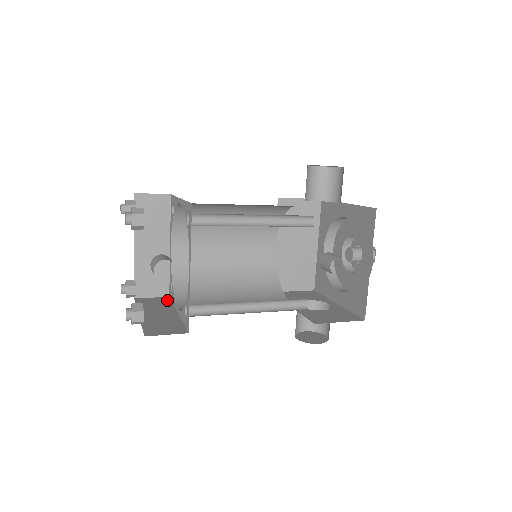
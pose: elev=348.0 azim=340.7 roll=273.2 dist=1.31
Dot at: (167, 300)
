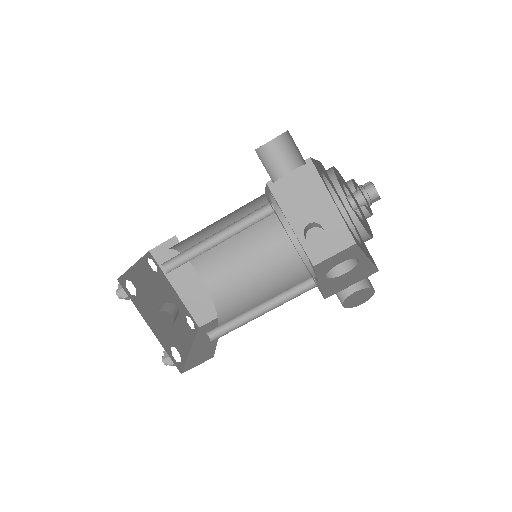
Dot at: occluded
